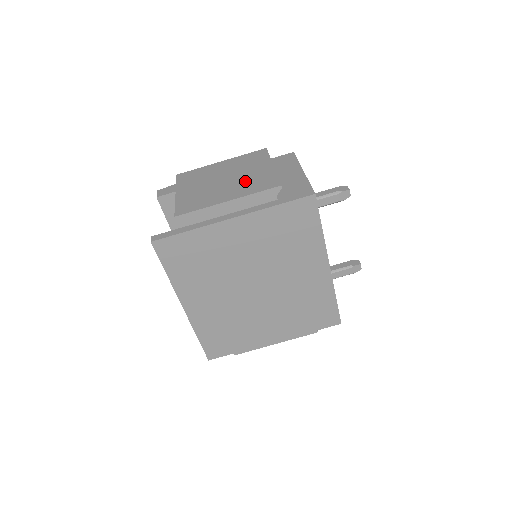
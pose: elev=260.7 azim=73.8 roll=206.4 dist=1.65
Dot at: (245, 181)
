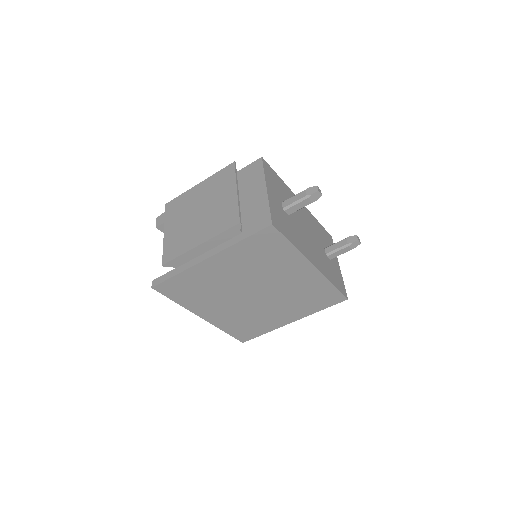
Dot at: (214, 215)
